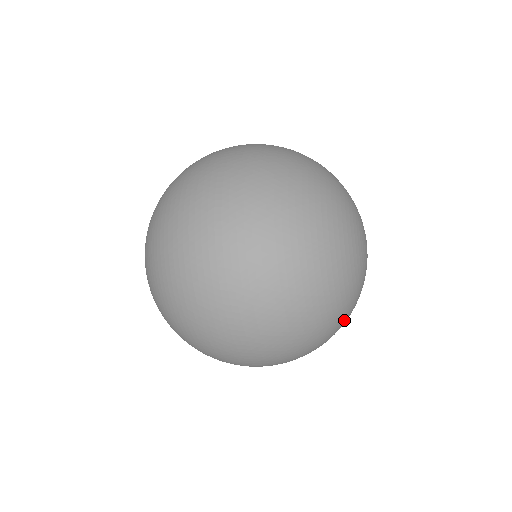
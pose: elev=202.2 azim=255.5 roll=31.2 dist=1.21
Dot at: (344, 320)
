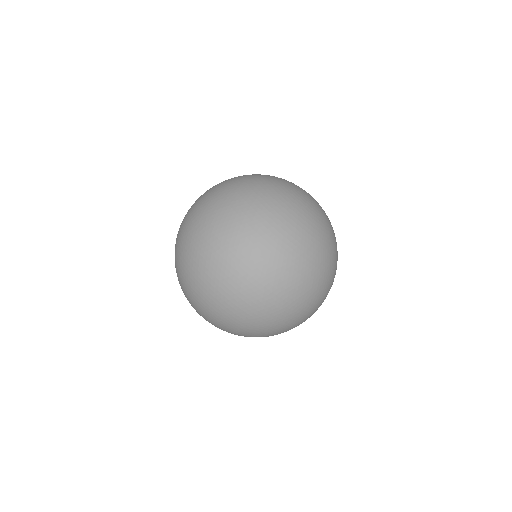
Dot at: (316, 231)
